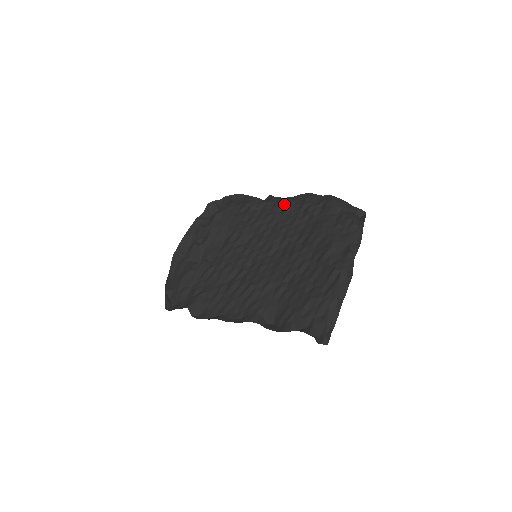
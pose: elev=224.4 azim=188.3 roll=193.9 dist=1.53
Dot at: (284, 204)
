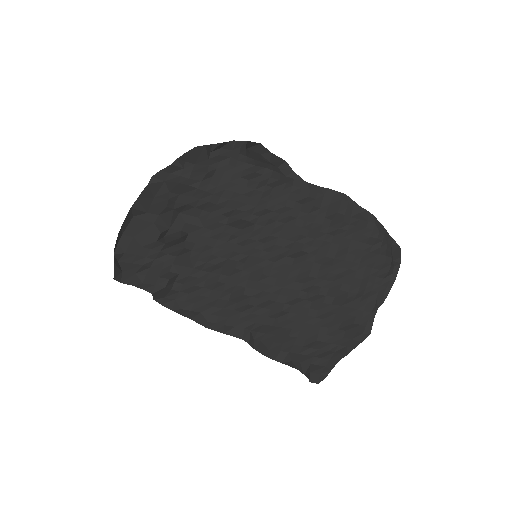
Dot at: (309, 198)
